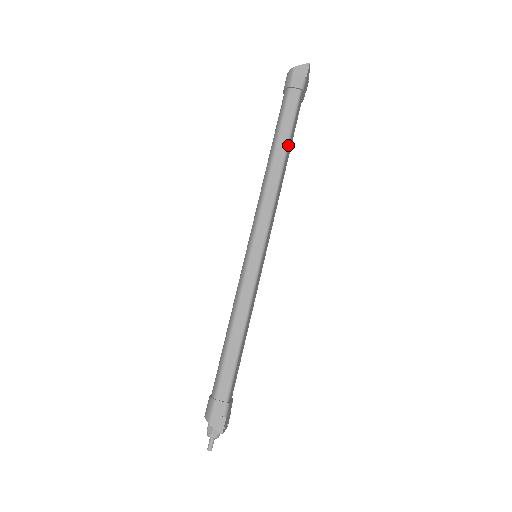
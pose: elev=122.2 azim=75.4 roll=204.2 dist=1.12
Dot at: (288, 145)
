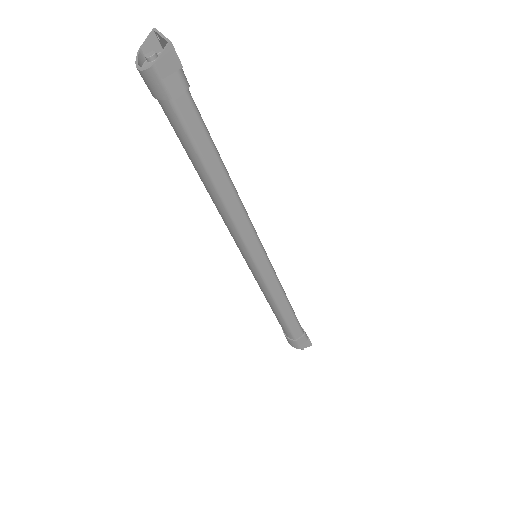
Dot at: (222, 163)
